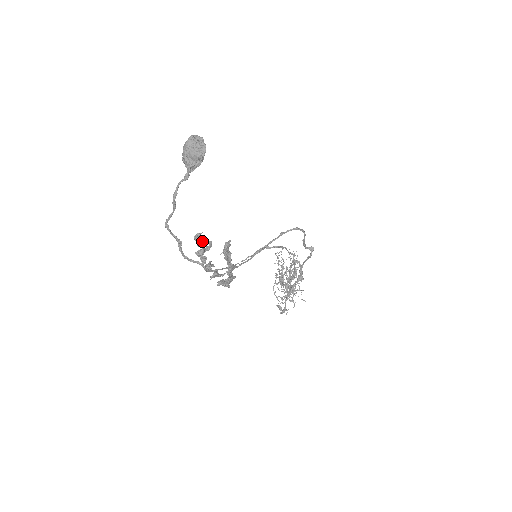
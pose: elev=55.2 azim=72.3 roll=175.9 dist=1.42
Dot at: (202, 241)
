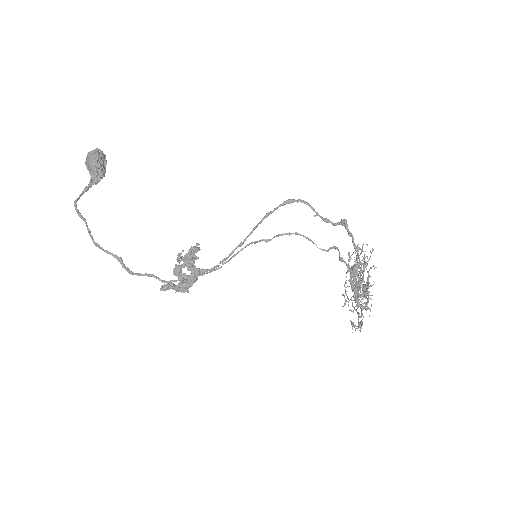
Dot at: (180, 259)
